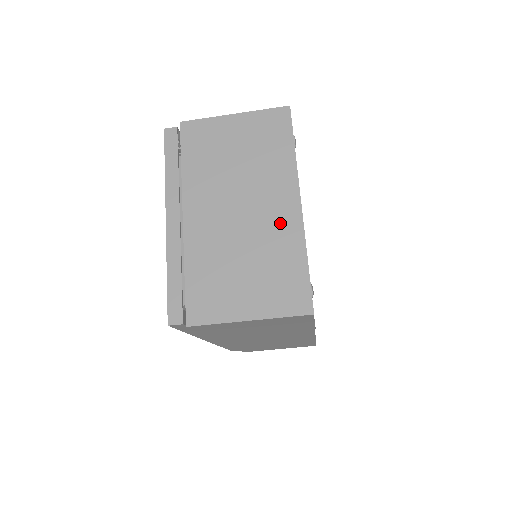
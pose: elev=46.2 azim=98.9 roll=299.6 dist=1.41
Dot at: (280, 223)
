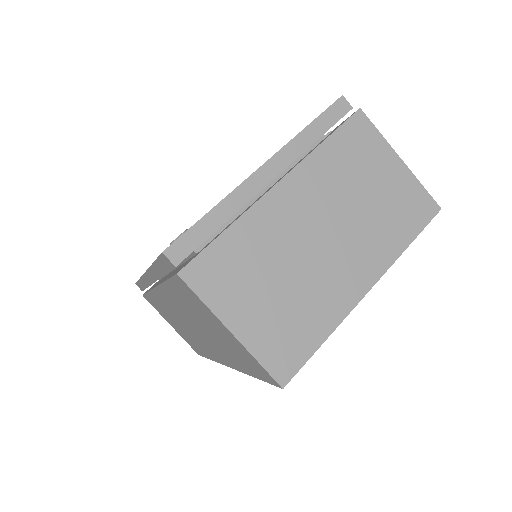
Dot at: (339, 286)
